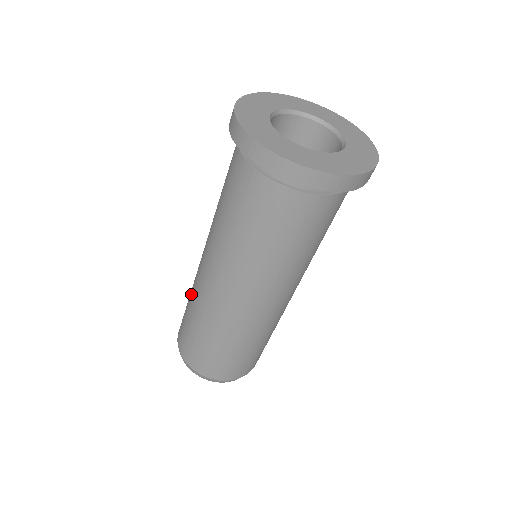
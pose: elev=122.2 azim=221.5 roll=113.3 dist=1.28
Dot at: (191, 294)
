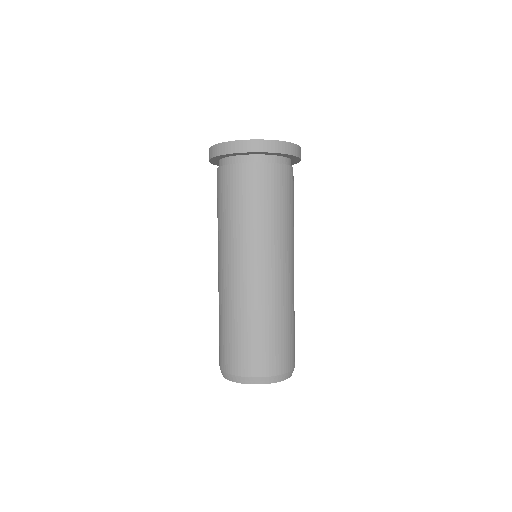
Dot at: (236, 311)
